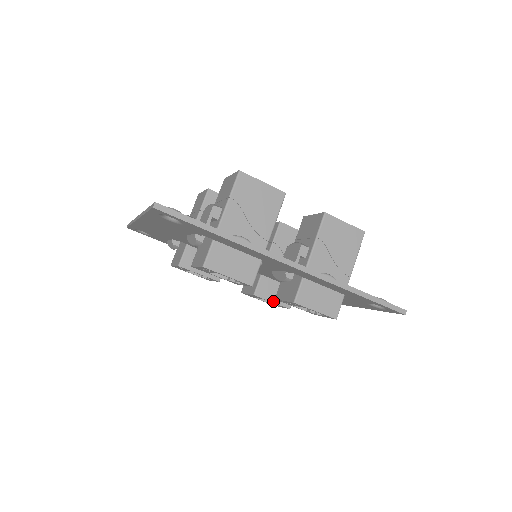
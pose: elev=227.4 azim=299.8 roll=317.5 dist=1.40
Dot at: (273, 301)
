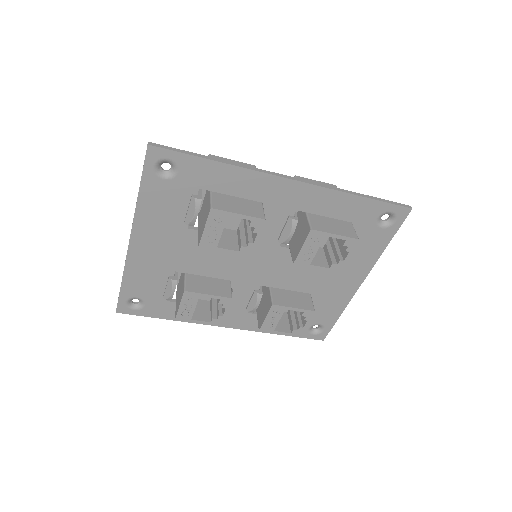
Dot at: (294, 307)
